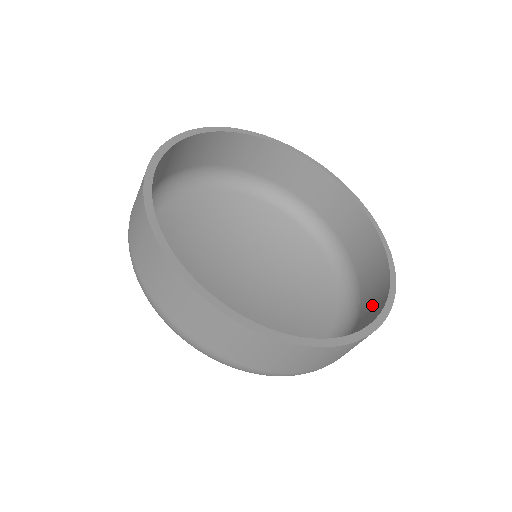
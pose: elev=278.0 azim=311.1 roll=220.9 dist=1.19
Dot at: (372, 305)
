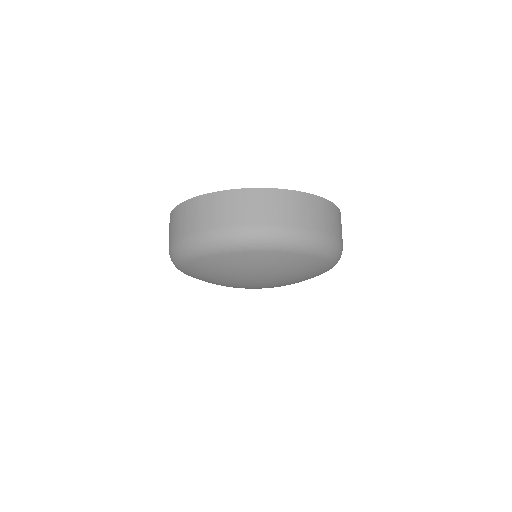
Dot at: occluded
